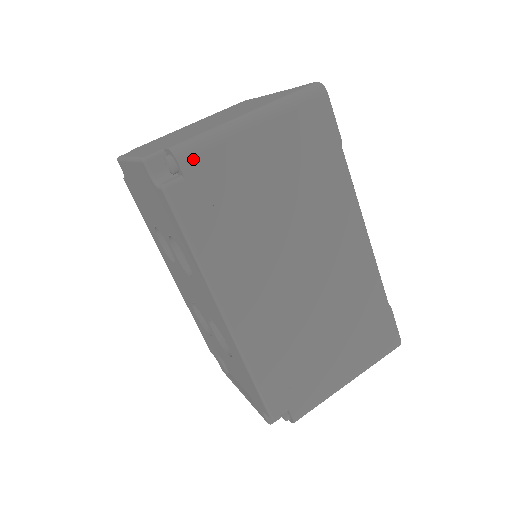
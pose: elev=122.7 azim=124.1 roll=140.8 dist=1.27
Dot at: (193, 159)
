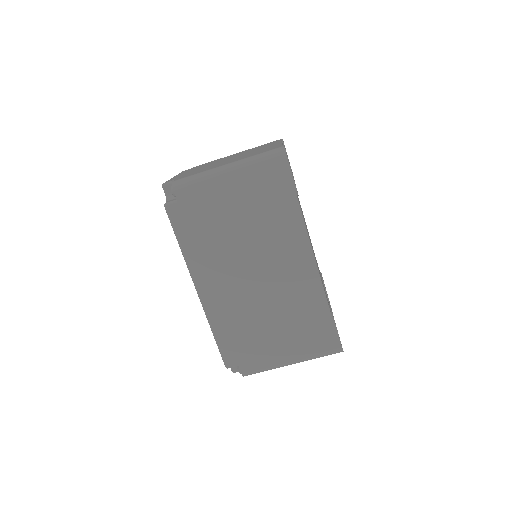
Dot at: (184, 190)
